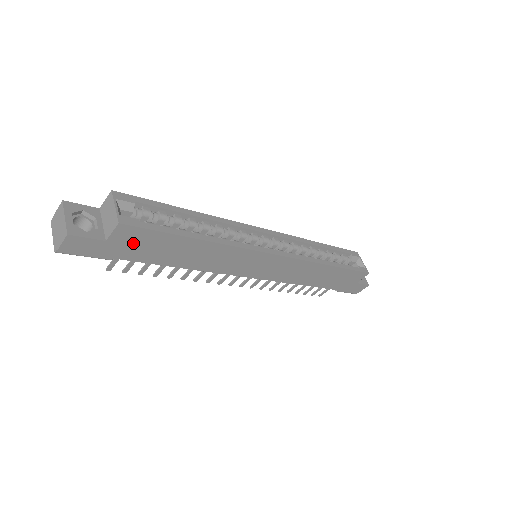
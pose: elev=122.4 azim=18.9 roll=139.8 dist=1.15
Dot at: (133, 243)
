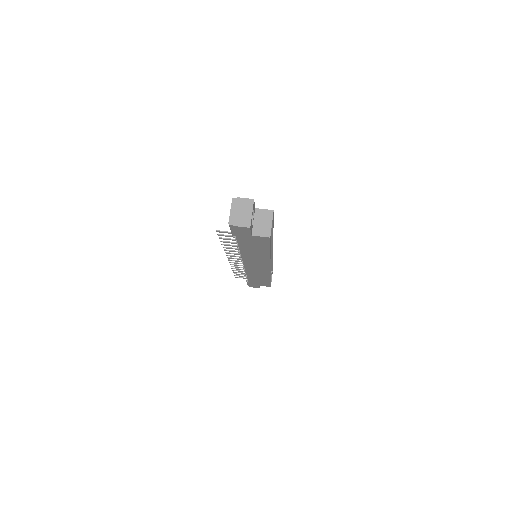
Dot at: (254, 240)
